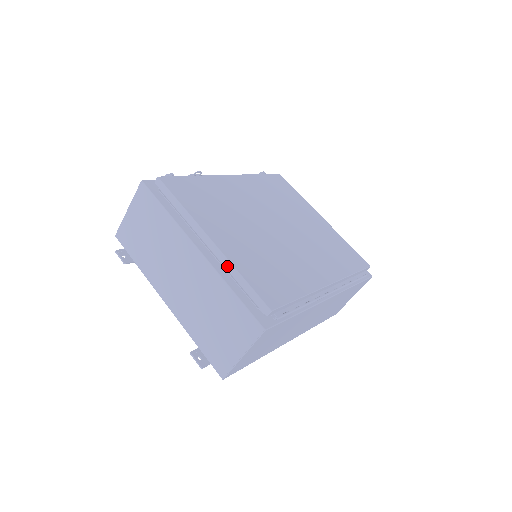
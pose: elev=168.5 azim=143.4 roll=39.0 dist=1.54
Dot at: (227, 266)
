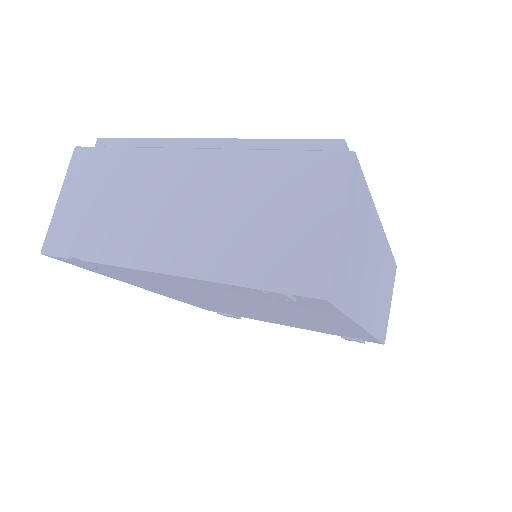
Dot at: (246, 146)
